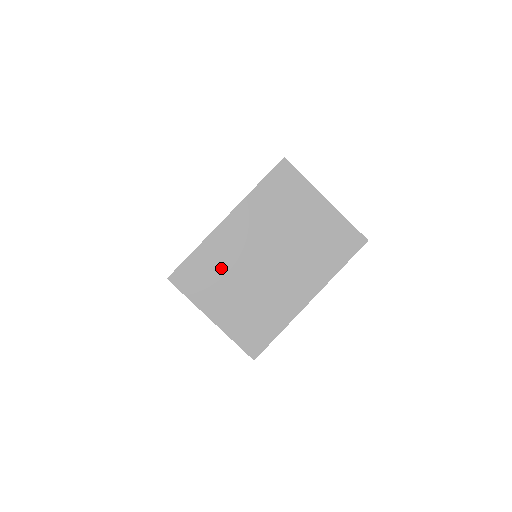
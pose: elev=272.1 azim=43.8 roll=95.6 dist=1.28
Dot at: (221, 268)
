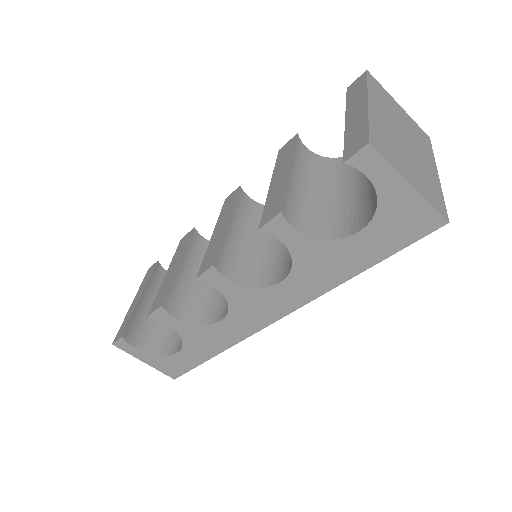
Dot at: (389, 141)
